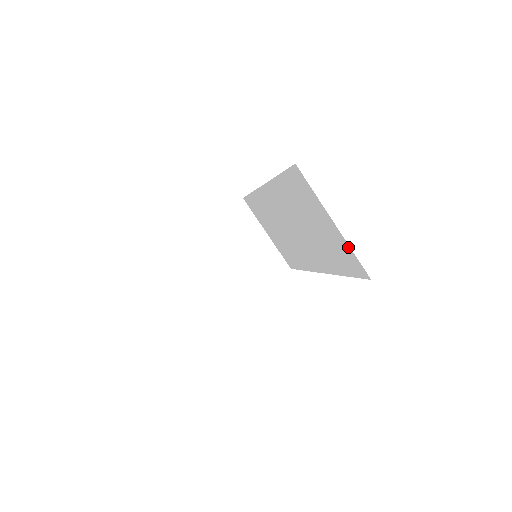
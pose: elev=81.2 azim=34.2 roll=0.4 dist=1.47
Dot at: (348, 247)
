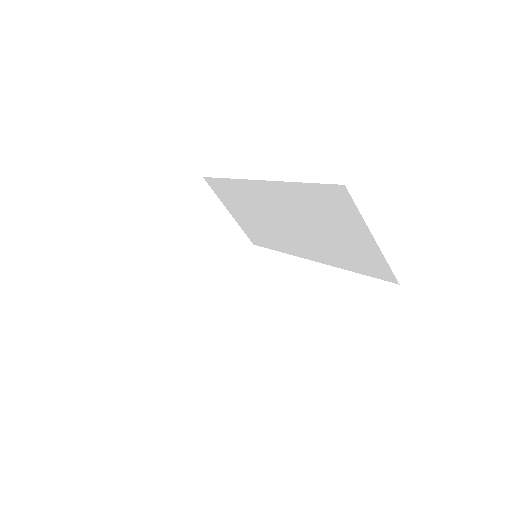
Dot at: (382, 258)
